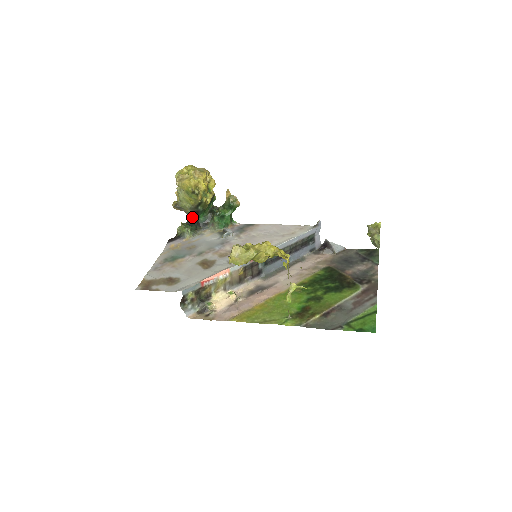
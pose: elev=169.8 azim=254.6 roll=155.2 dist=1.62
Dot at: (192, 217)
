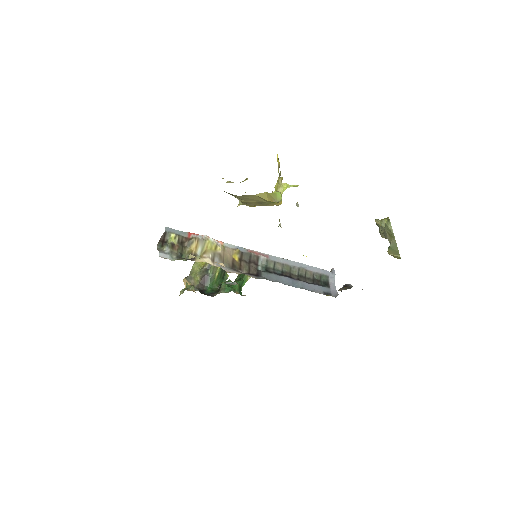
Dot at: (199, 288)
